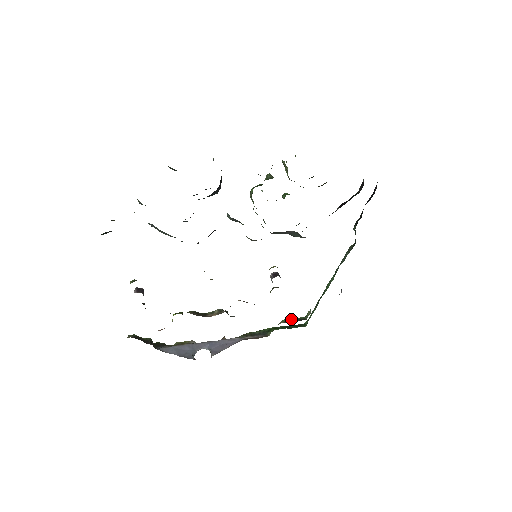
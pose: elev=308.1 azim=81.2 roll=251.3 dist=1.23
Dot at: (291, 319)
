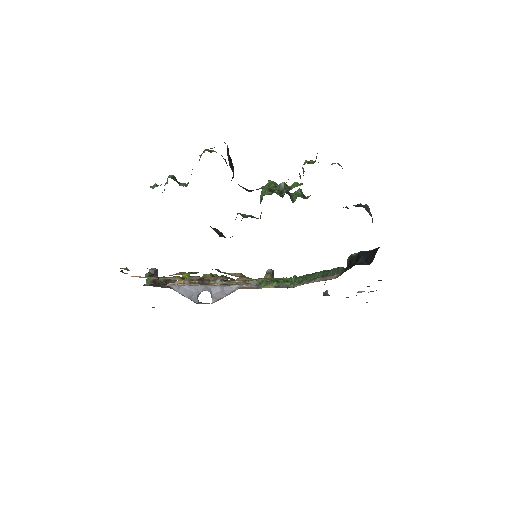
Dot at: (280, 284)
